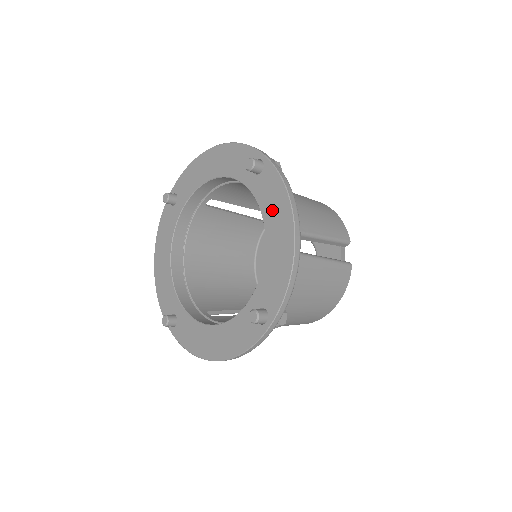
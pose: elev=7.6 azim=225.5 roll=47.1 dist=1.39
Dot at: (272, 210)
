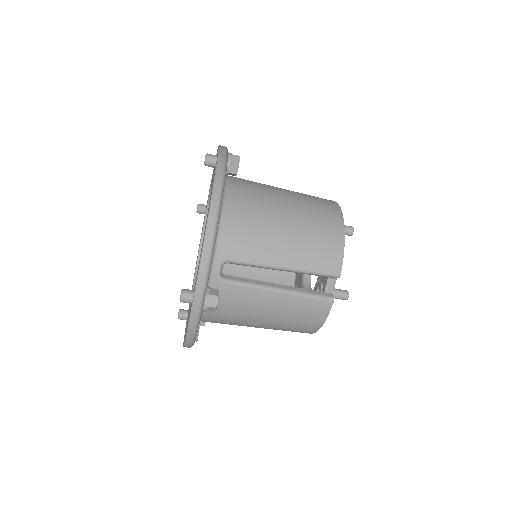
Dot at: occluded
